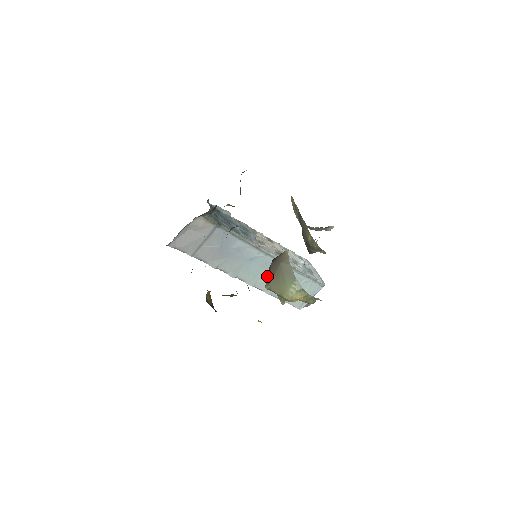
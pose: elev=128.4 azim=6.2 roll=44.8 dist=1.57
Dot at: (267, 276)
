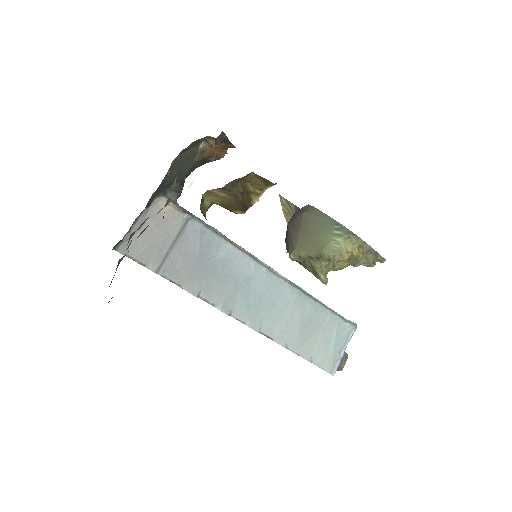
Dot at: (275, 311)
